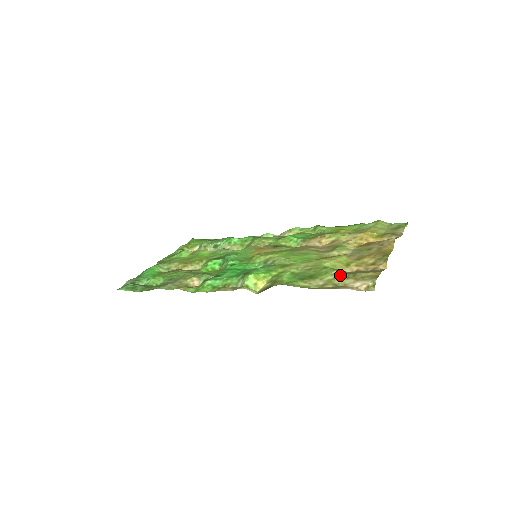
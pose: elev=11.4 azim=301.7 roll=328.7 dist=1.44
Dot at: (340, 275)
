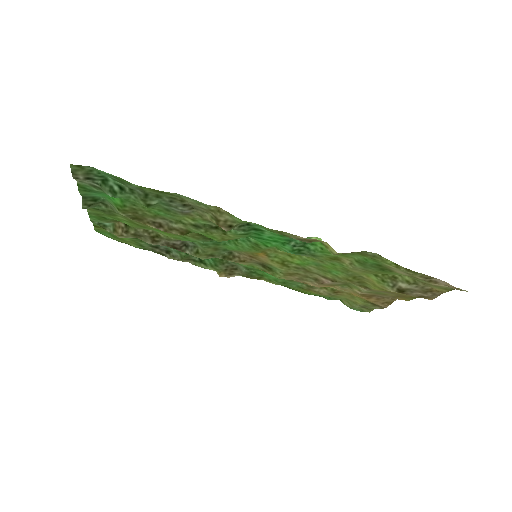
Dot at: (414, 278)
